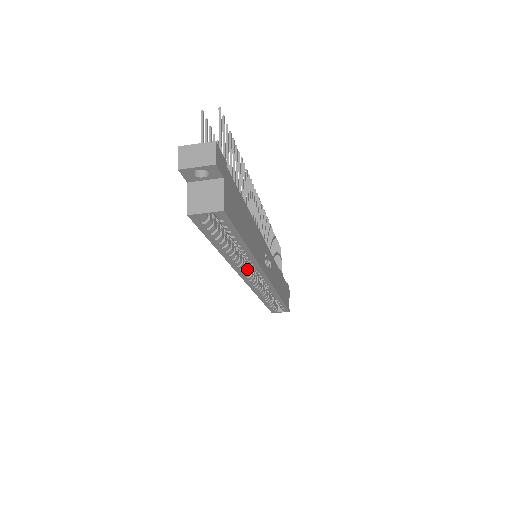
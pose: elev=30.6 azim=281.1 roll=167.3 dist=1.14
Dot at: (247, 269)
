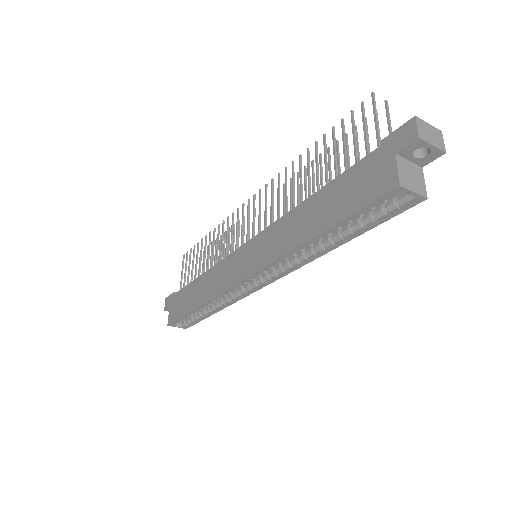
Dot at: (275, 266)
